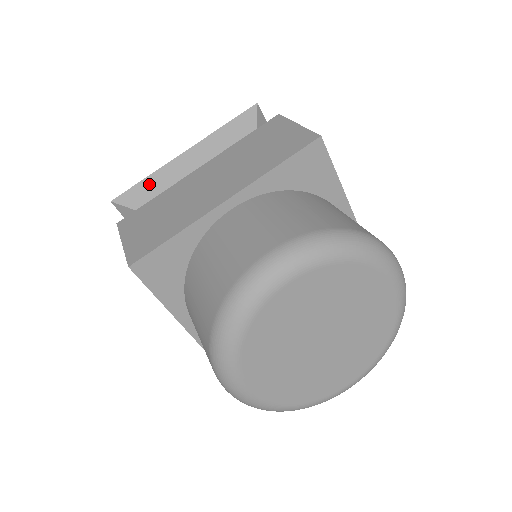
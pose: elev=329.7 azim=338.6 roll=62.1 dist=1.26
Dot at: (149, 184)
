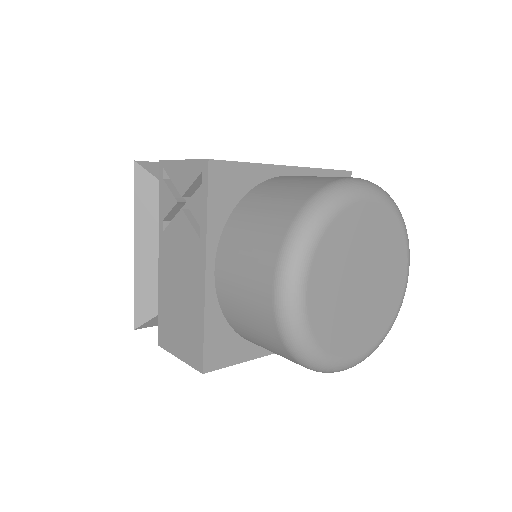
Dot at: occluded
